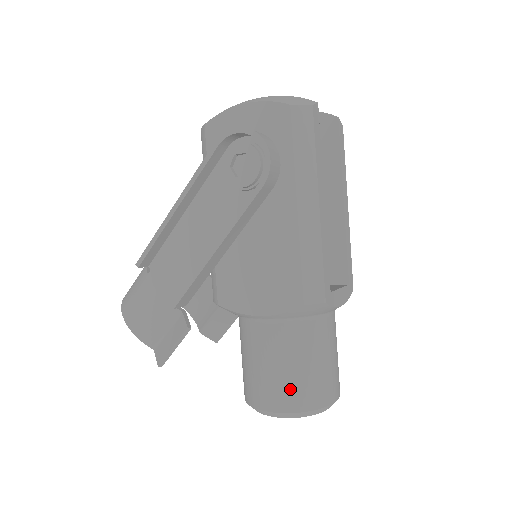
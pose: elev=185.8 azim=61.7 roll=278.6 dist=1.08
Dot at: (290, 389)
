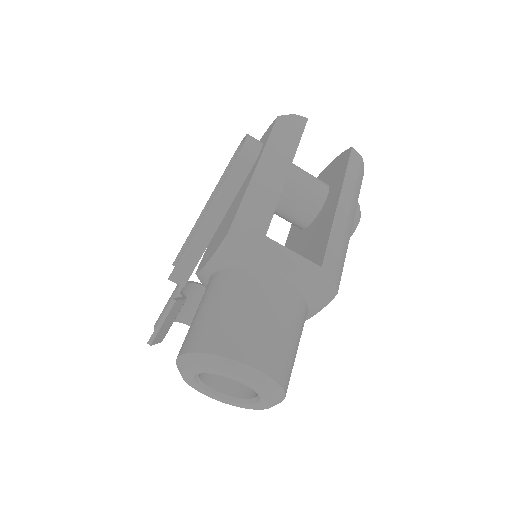
Dot at: (200, 328)
